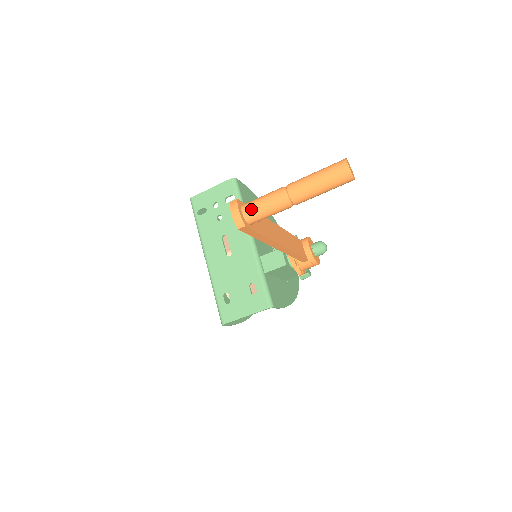
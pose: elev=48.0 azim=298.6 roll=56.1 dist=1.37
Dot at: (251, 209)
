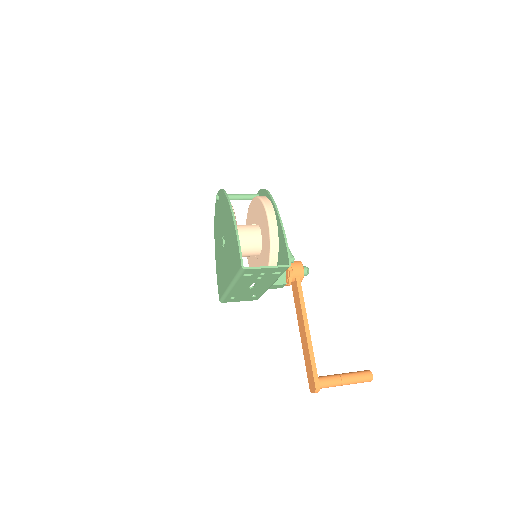
Dot at: occluded
